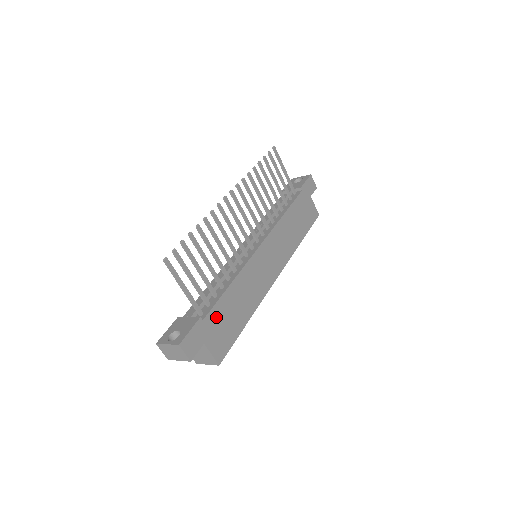
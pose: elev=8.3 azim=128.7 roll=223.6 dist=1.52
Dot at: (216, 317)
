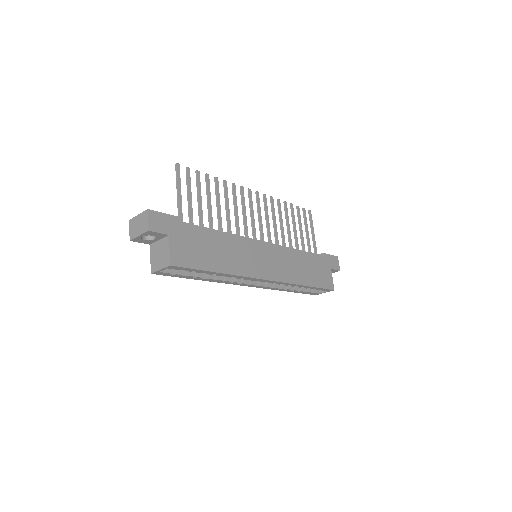
Dot at: (192, 234)
